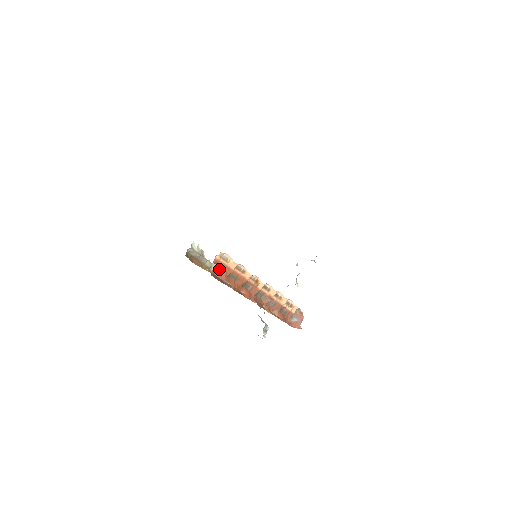
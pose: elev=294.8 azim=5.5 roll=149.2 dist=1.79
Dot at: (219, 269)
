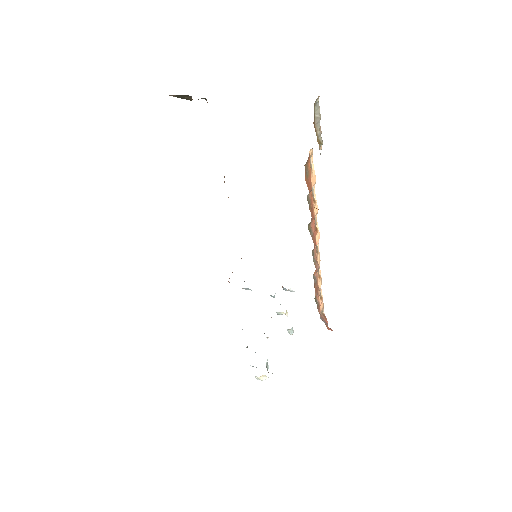
Dot at: (306, 175)
